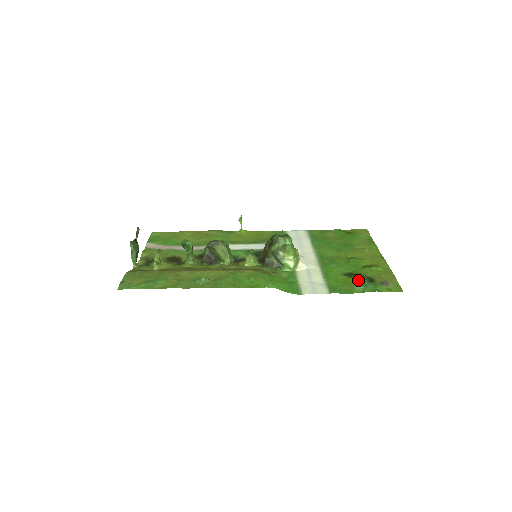
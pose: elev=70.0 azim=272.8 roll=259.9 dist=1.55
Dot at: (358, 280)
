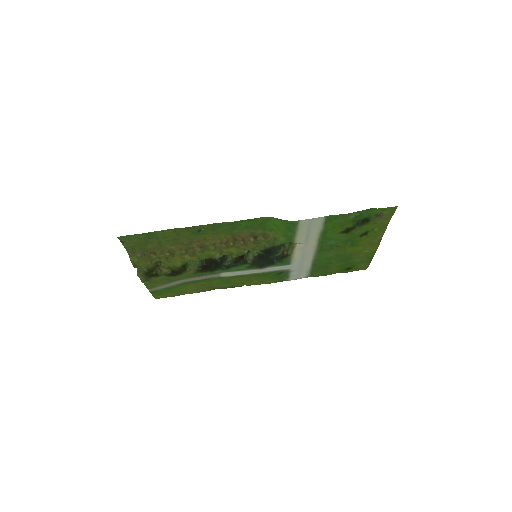
Dot at: (354, 222)
